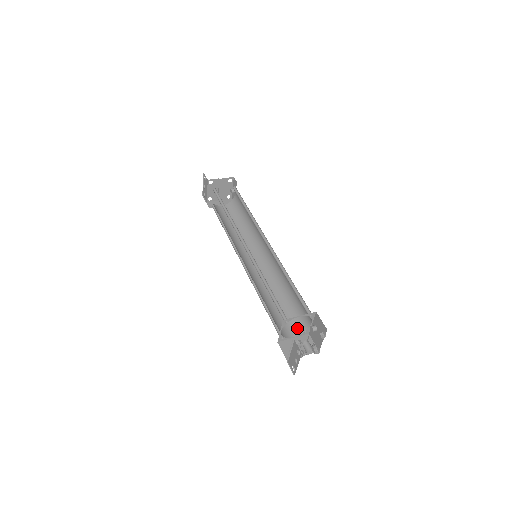
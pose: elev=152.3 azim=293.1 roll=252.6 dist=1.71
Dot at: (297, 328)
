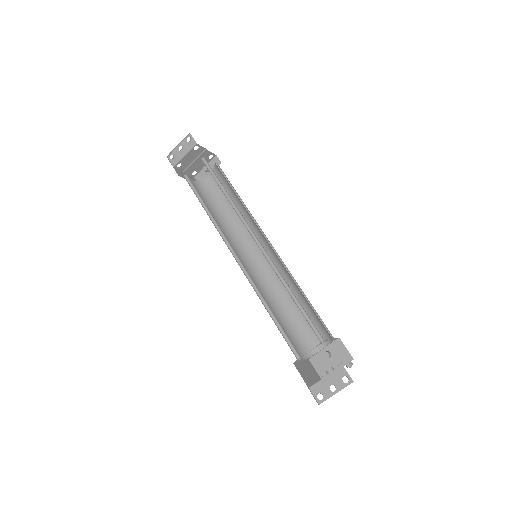
Dot at: (302, 351)
